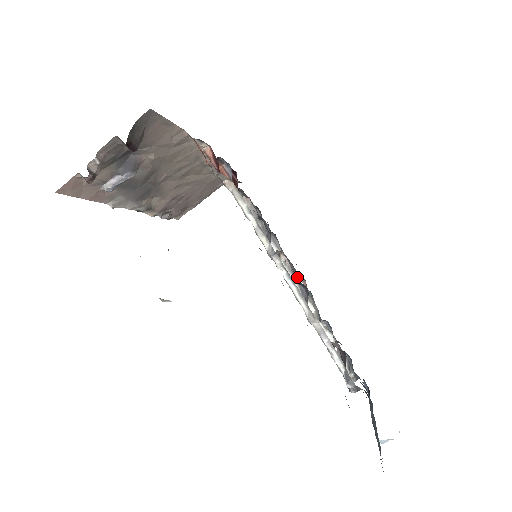
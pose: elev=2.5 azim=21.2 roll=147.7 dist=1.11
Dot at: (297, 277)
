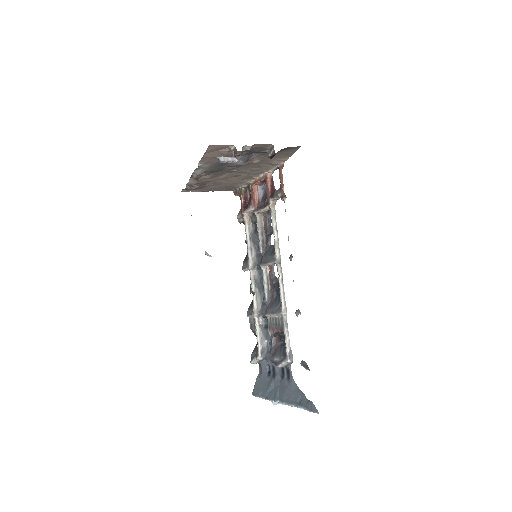
Dot at: (270, 282)
